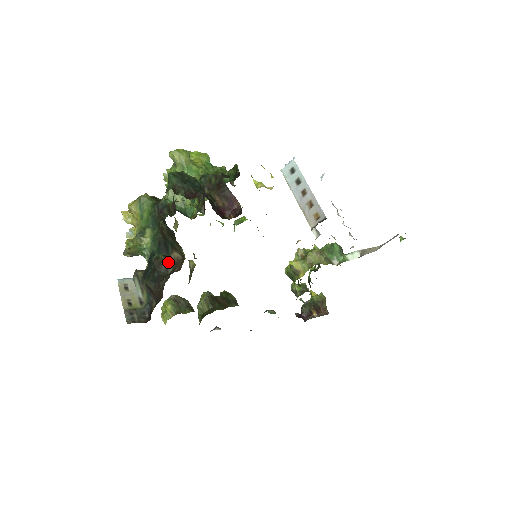
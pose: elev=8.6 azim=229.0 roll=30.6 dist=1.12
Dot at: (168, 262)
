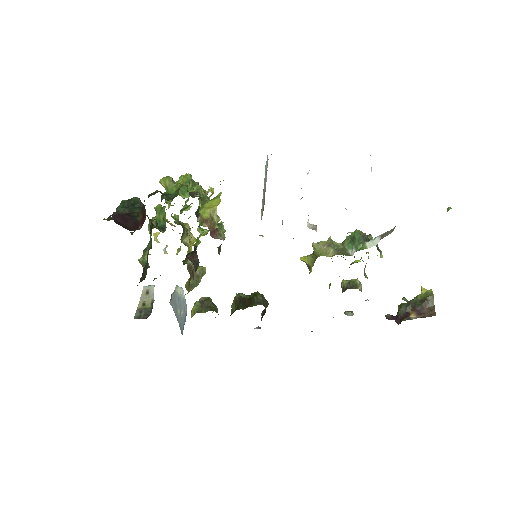
Dot at: (146, 270)
